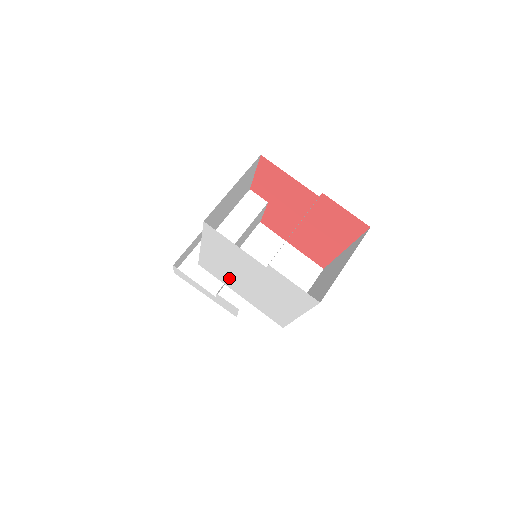
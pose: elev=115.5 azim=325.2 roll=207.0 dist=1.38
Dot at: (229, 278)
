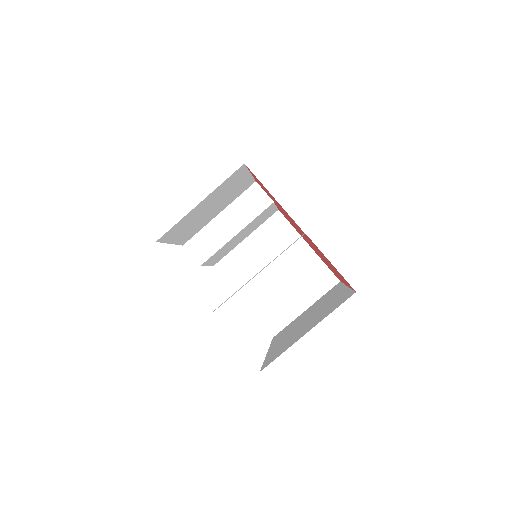
Dot at: occluded
